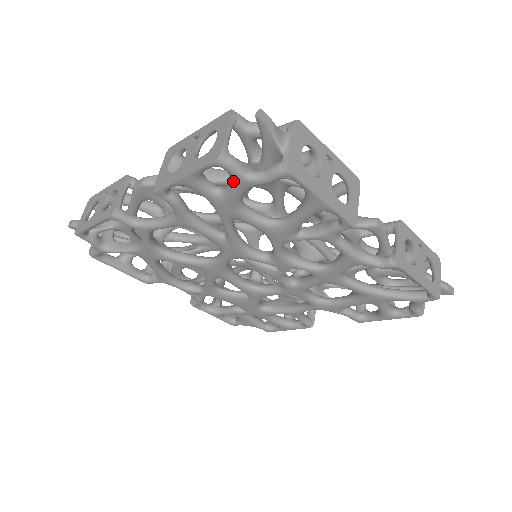
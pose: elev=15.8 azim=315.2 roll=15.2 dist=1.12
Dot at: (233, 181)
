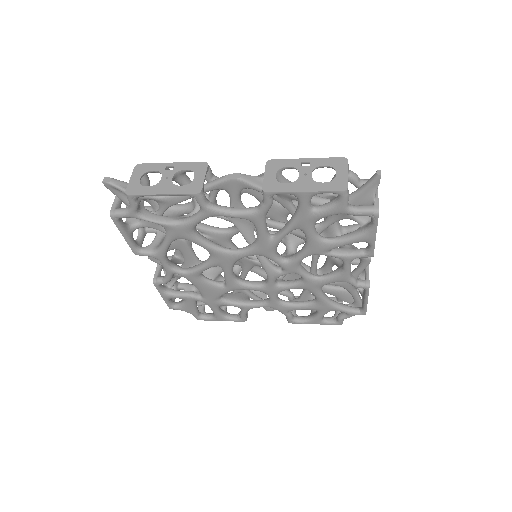
Dot at: (336, 206)
